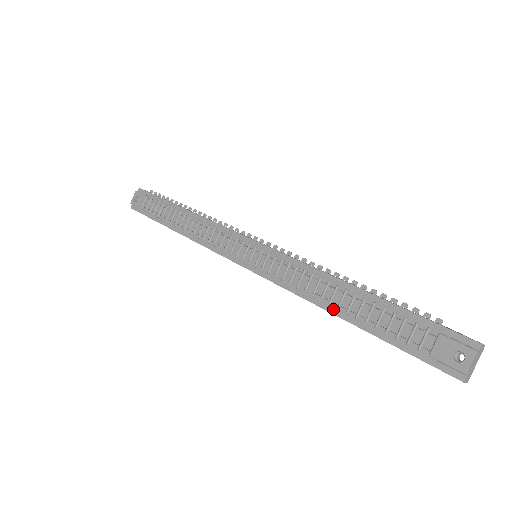
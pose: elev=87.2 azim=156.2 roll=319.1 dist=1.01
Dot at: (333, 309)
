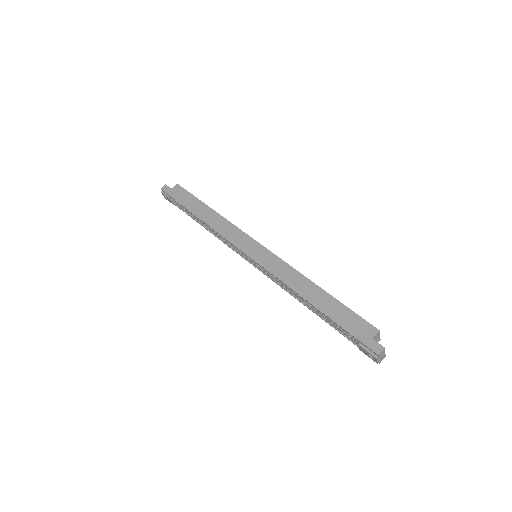
Dot at: occluded
